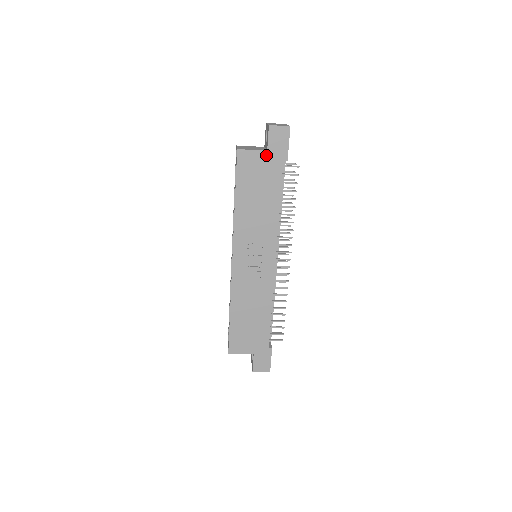
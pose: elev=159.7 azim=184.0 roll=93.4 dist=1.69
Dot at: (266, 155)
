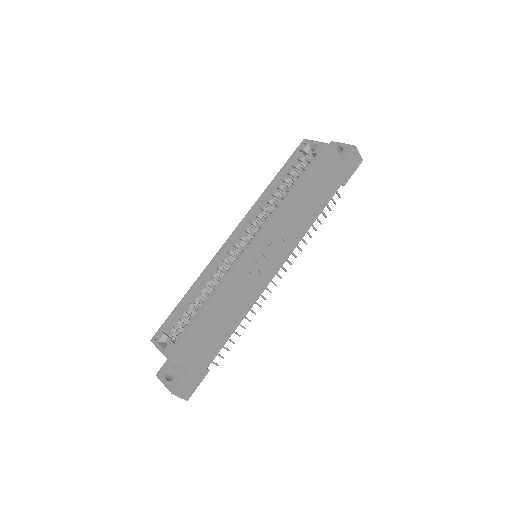
Dot at: (338, 168)
